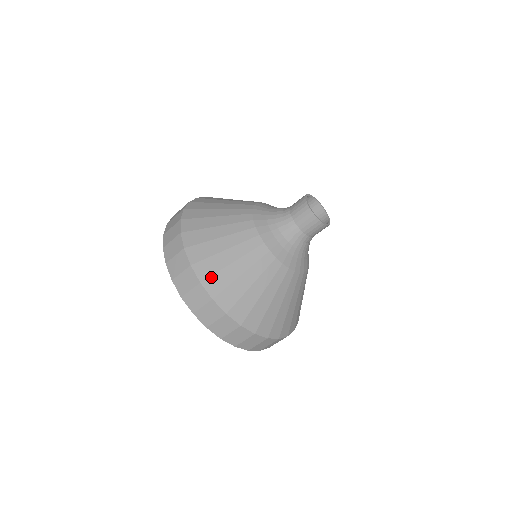
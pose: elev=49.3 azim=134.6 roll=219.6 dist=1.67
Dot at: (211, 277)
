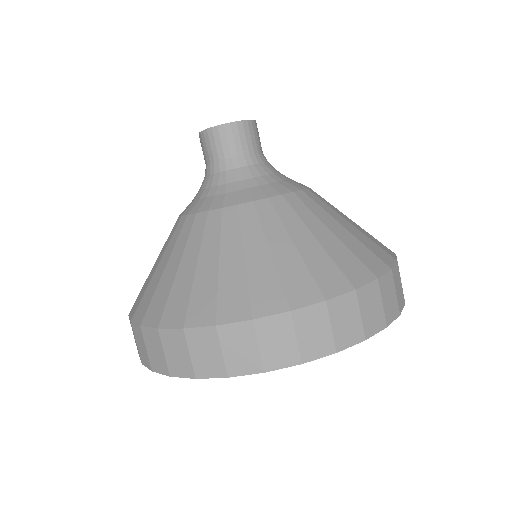
Dot at: (285, 291)
